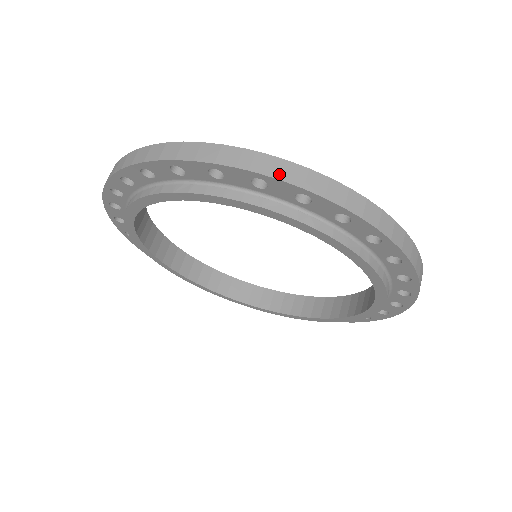
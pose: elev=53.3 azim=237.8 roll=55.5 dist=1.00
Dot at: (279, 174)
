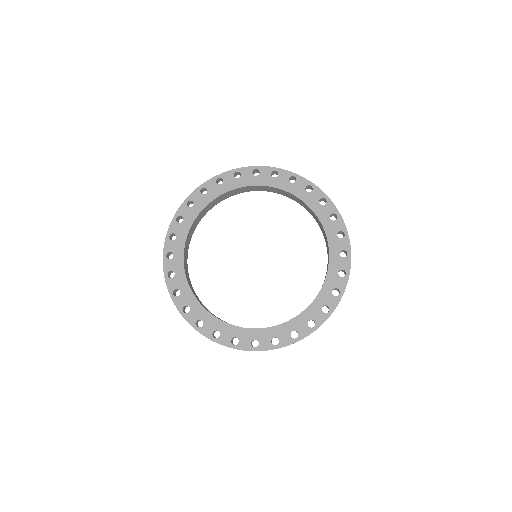
Dot at: occluded
